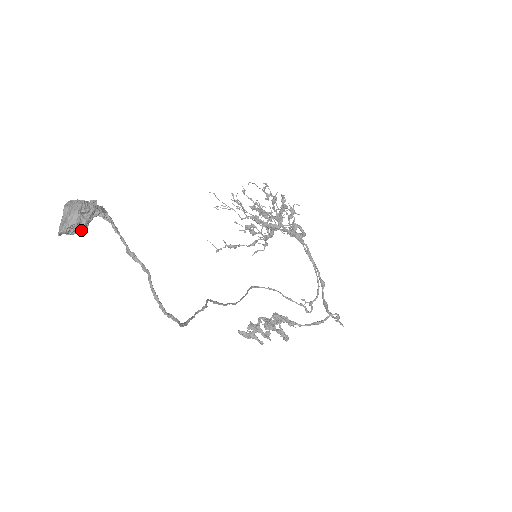
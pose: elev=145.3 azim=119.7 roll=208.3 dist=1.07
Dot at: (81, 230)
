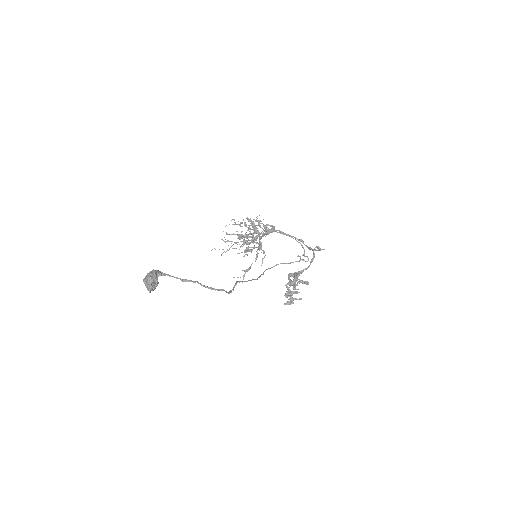
Dot at: (156, 284)
